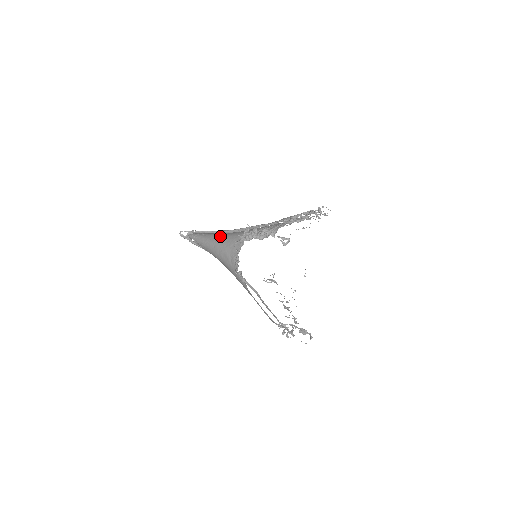
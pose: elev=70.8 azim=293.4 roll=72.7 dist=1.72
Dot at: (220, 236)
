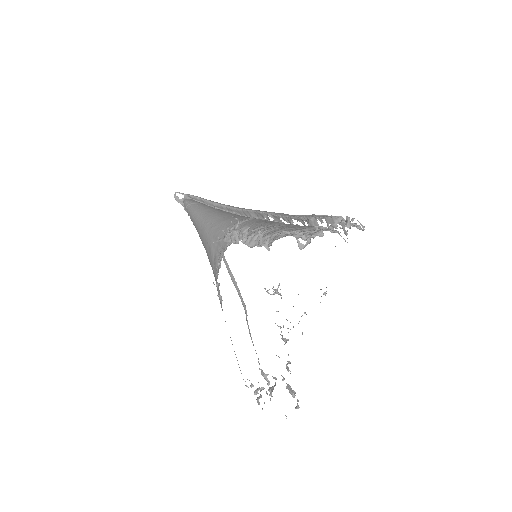
Dot at: (212, 217)
